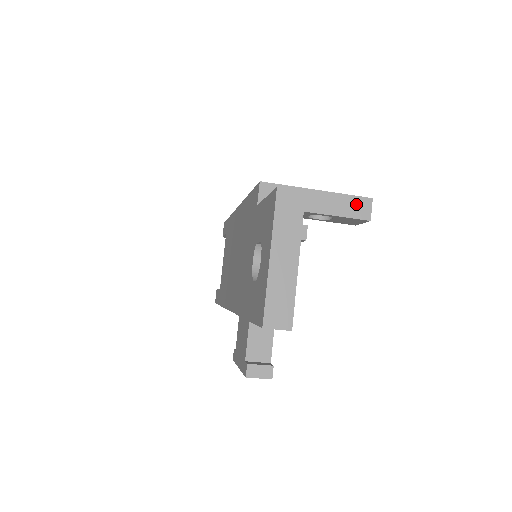
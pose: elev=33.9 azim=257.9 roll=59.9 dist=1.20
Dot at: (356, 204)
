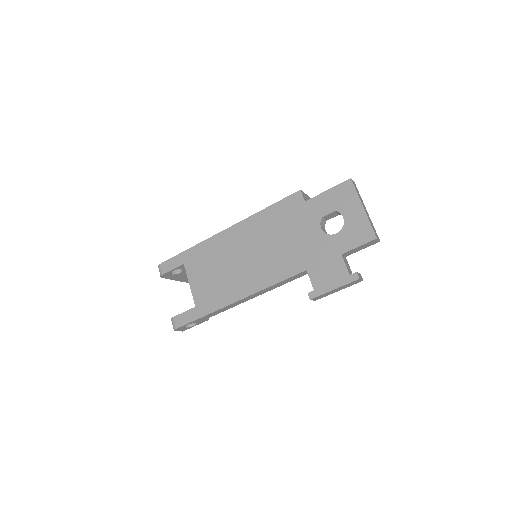
Dot at: occluded
